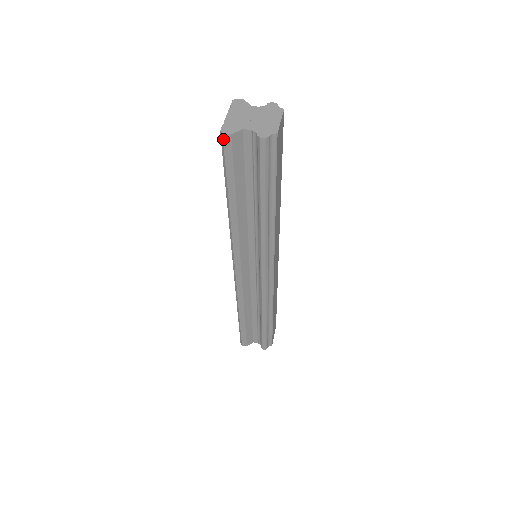
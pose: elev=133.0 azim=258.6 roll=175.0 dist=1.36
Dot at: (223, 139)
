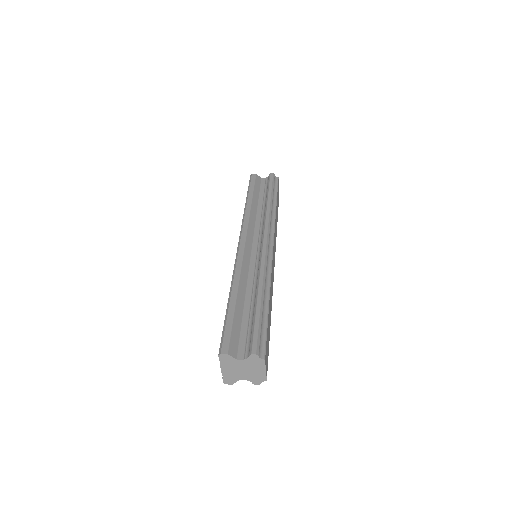
Dot at: (252, 175)
